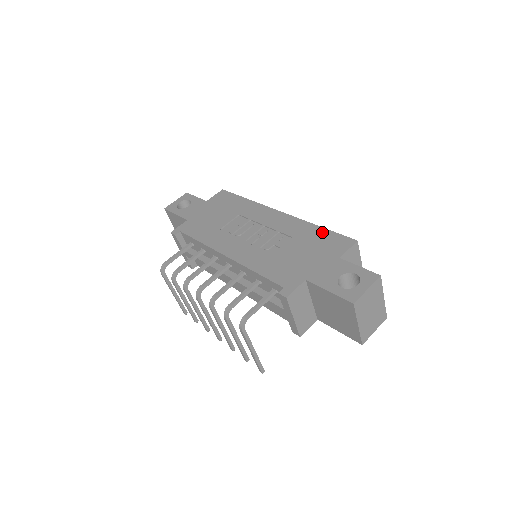
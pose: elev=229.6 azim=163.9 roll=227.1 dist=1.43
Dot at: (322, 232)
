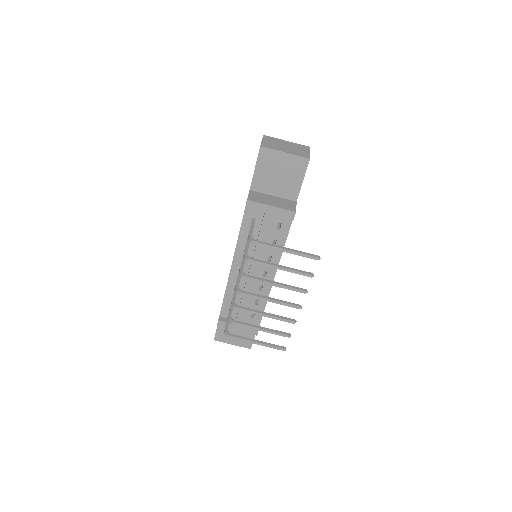
Dot at: occluded
